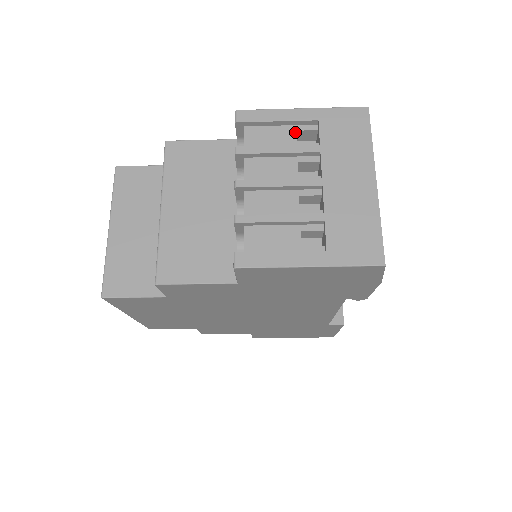
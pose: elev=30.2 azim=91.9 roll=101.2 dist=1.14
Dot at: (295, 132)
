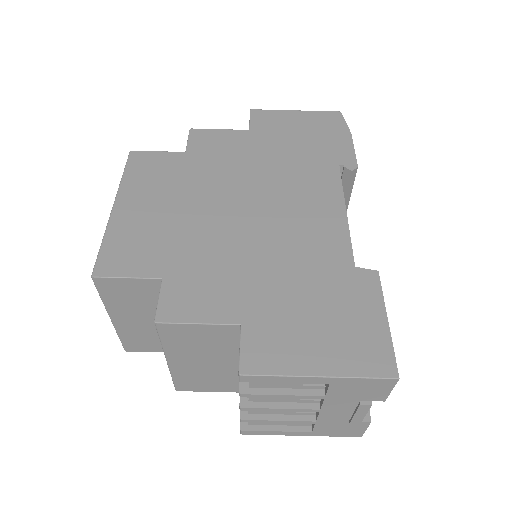
Dot at: occluded
